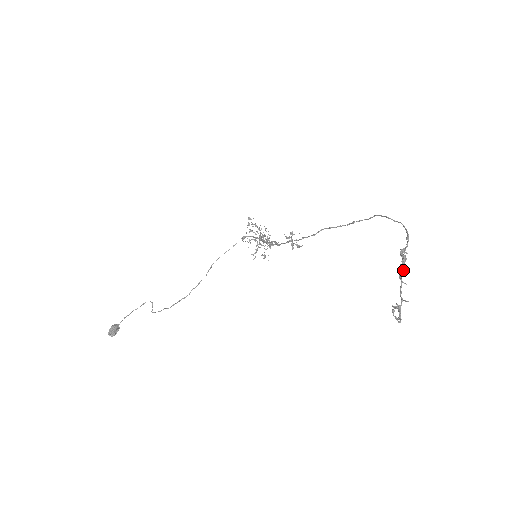
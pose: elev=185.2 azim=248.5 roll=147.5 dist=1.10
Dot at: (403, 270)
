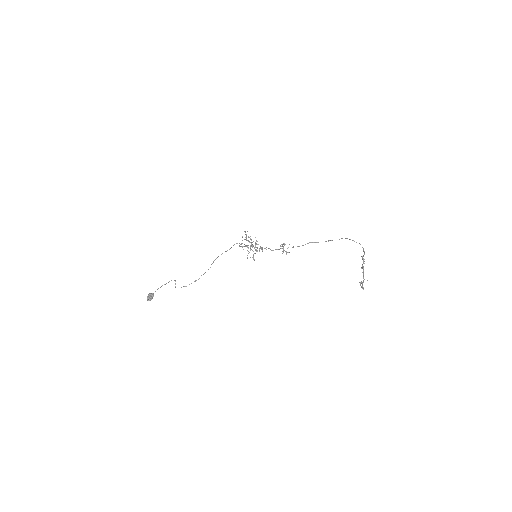
Dot at: occluded
